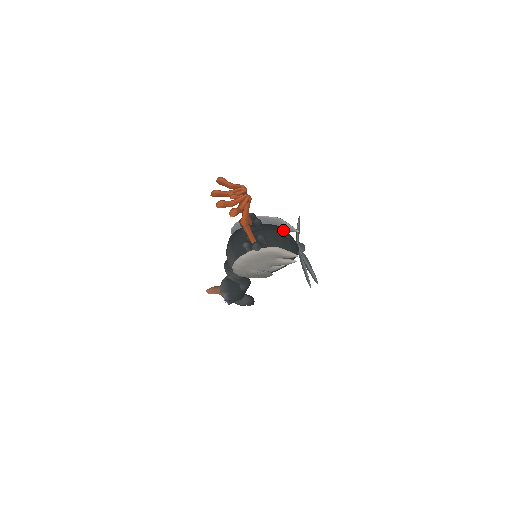
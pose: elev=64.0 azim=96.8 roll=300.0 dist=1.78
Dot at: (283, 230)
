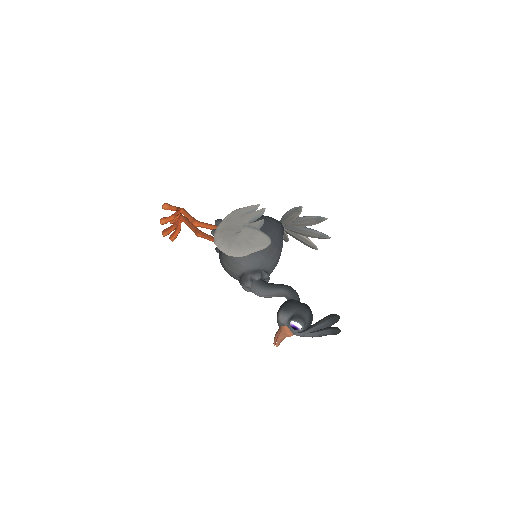
Dot at: occluded
